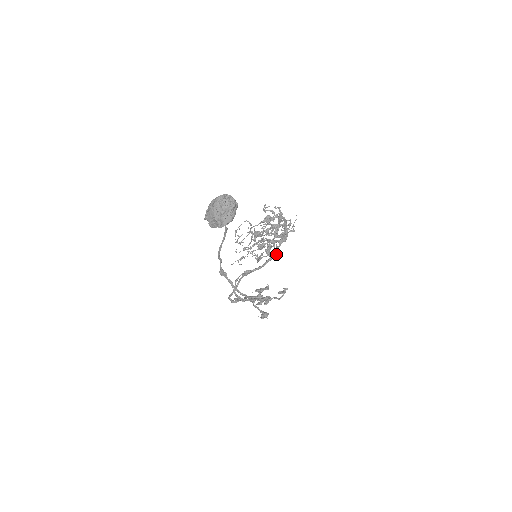
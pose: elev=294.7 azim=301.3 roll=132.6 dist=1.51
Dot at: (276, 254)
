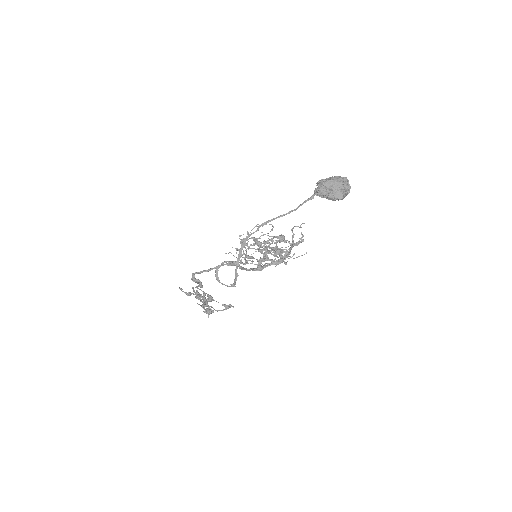
Dot at: (262, 269)
